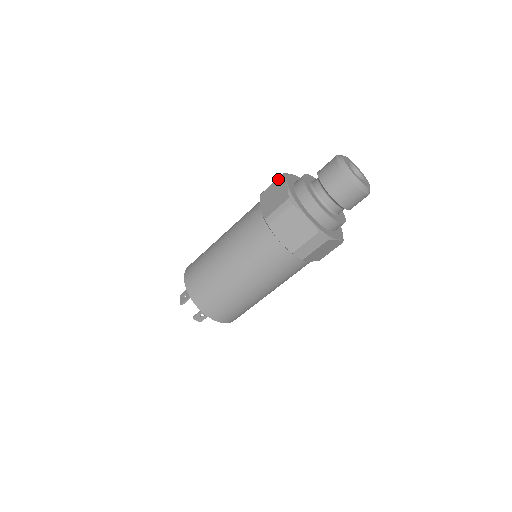
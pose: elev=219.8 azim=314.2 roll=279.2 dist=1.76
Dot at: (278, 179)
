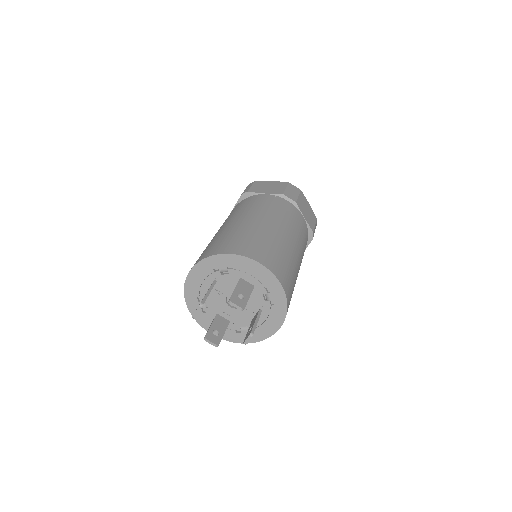
Dot at: occluded
